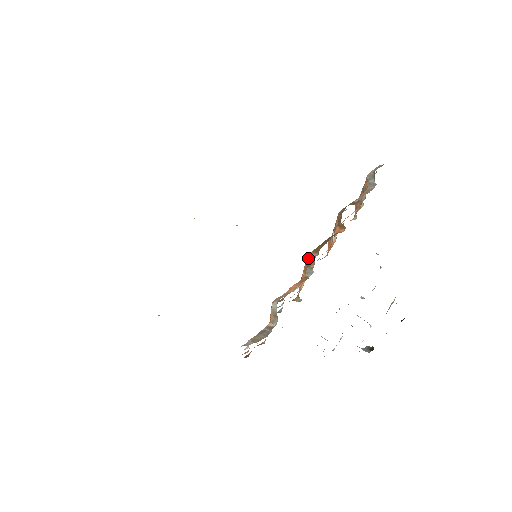
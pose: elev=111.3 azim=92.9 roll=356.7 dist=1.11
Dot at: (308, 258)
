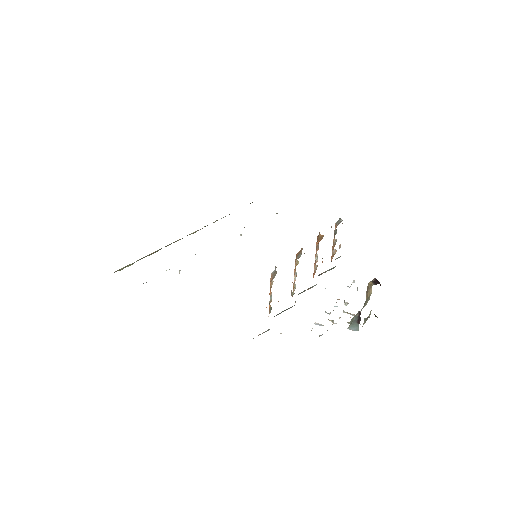
Dot at: (297, 253)
